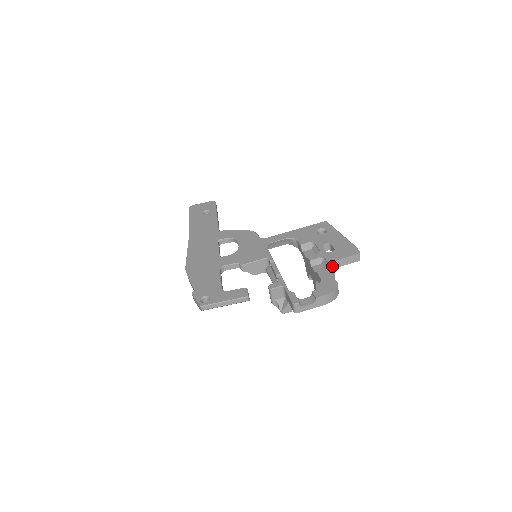
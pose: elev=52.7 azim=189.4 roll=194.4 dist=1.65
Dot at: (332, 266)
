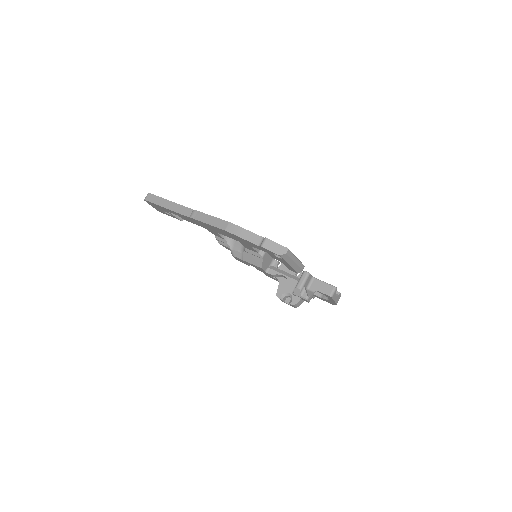
Dot at: occluded
